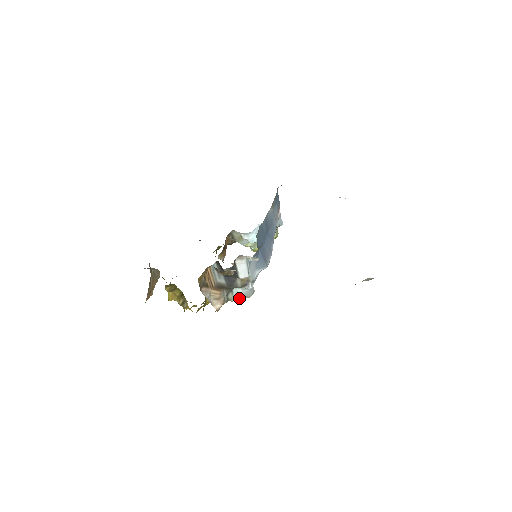
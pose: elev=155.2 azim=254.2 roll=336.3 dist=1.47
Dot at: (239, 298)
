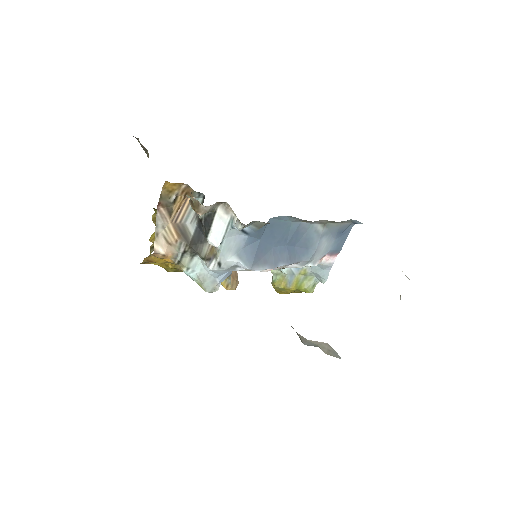
Dot at: (194, 276)
